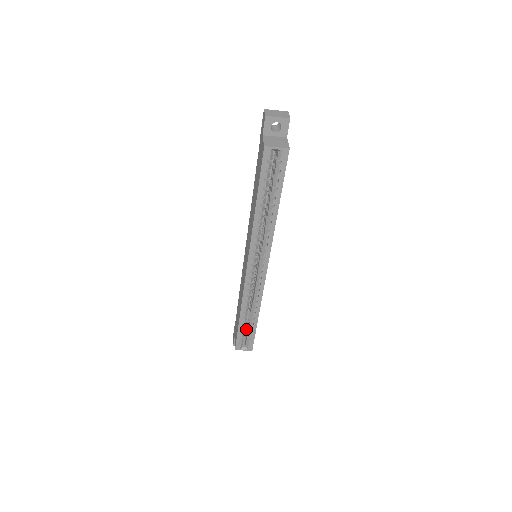
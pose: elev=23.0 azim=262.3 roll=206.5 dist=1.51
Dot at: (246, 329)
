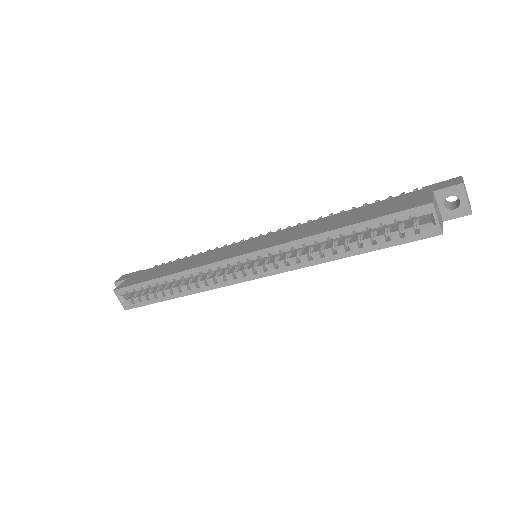
Dot at: occluded
